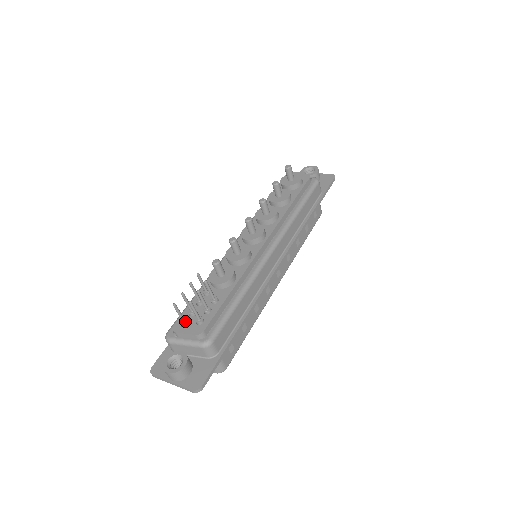
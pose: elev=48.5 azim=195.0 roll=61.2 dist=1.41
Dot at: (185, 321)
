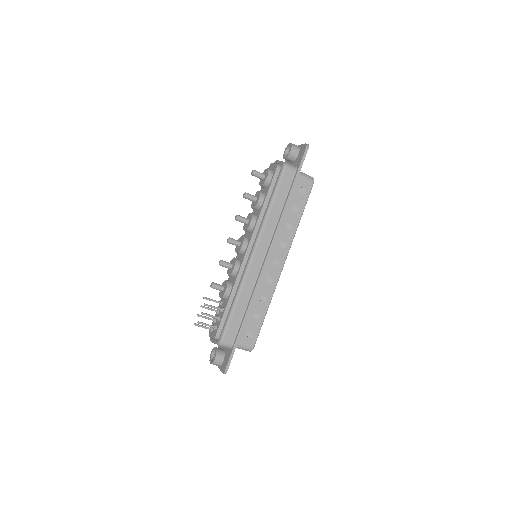
Dot at: (210, 329)
